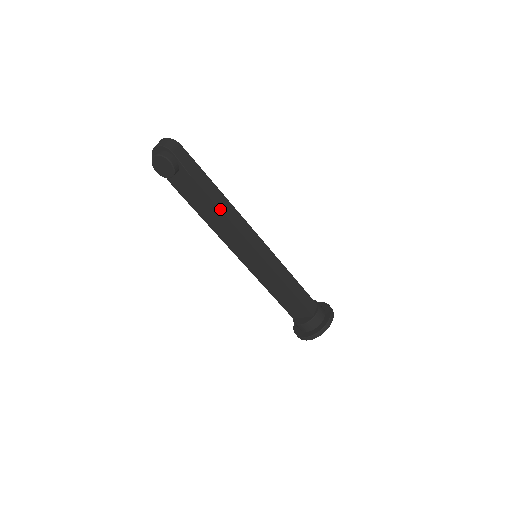
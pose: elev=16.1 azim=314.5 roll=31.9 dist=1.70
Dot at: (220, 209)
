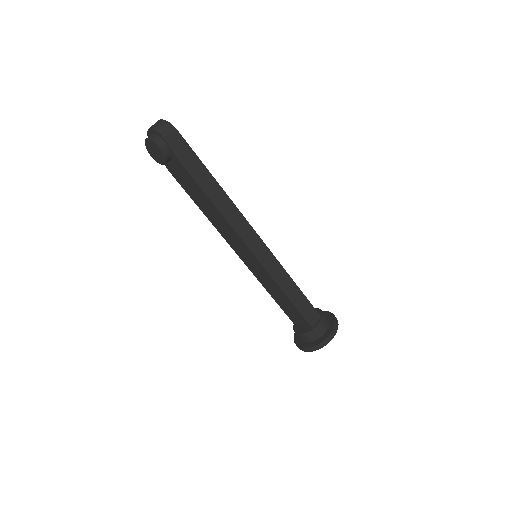
Dot at: (214, 204)
